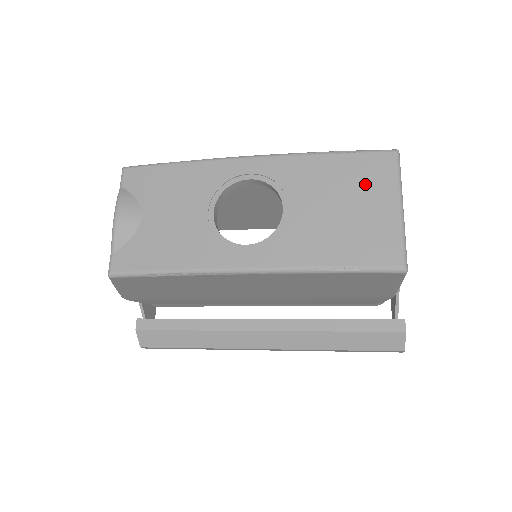
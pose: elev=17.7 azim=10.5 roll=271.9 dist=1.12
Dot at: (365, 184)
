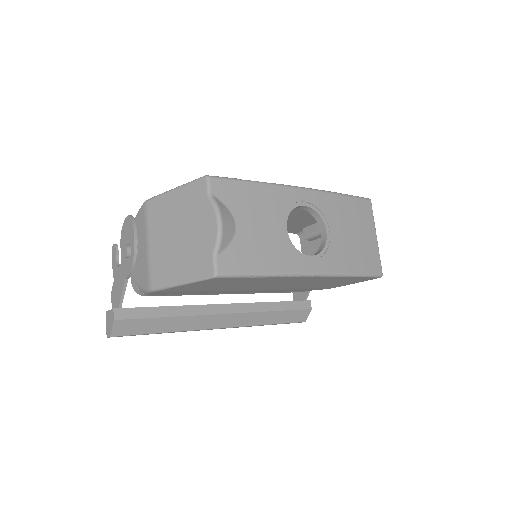
Dot at: (362, 220)
